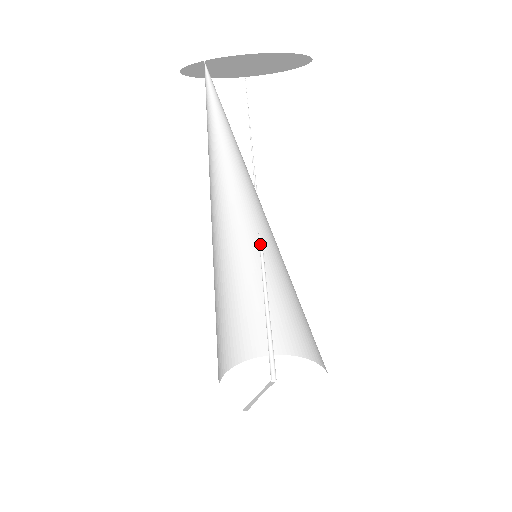
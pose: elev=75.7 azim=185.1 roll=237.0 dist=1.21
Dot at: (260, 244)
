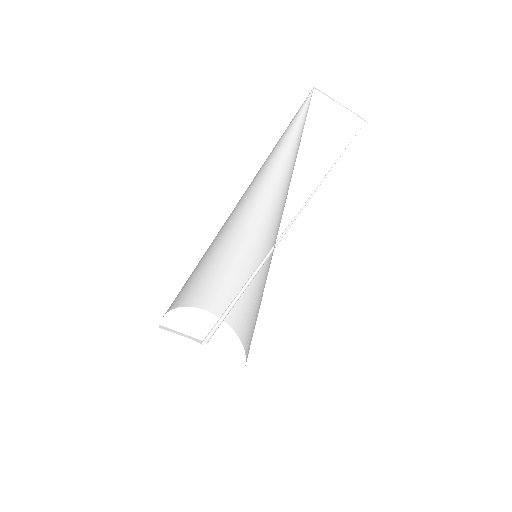
Dot at: (270, 254)
